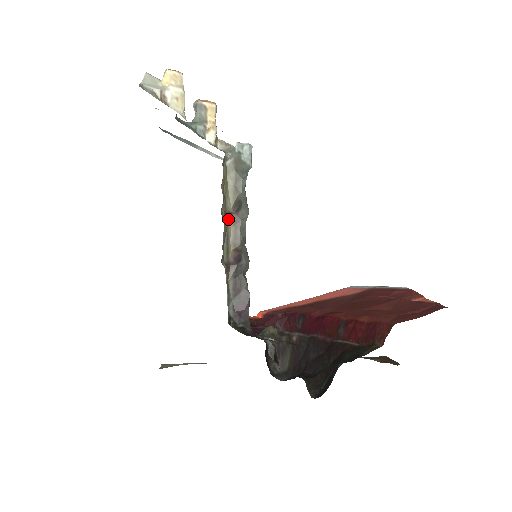
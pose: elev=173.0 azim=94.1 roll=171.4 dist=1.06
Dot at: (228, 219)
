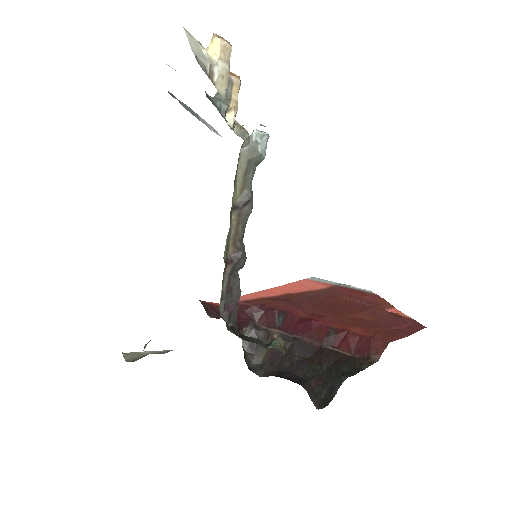
Dot at: (232, 213)
